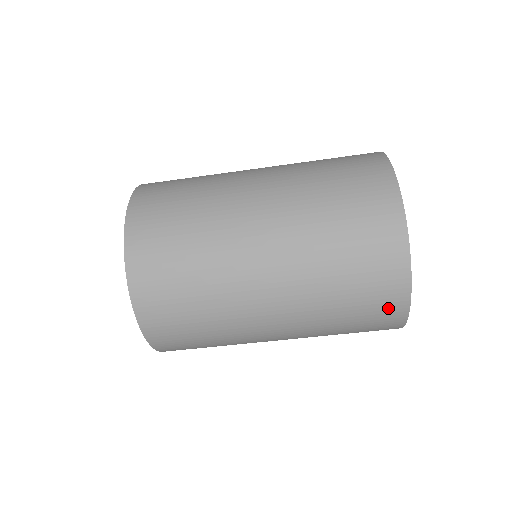
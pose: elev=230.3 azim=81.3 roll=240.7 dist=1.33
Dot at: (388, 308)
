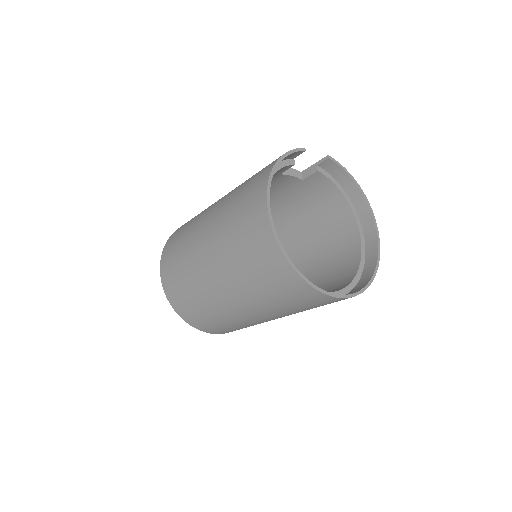
Dot at: occluded
